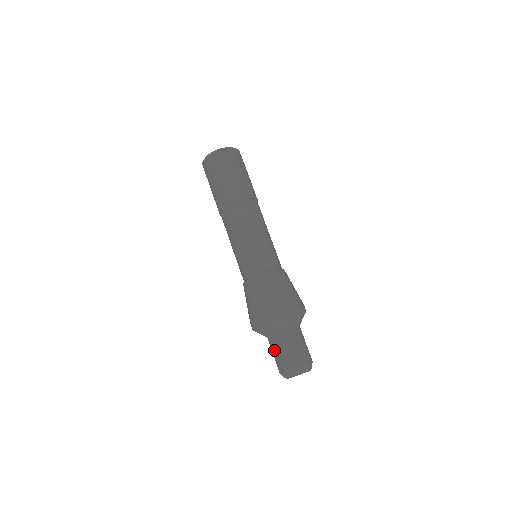
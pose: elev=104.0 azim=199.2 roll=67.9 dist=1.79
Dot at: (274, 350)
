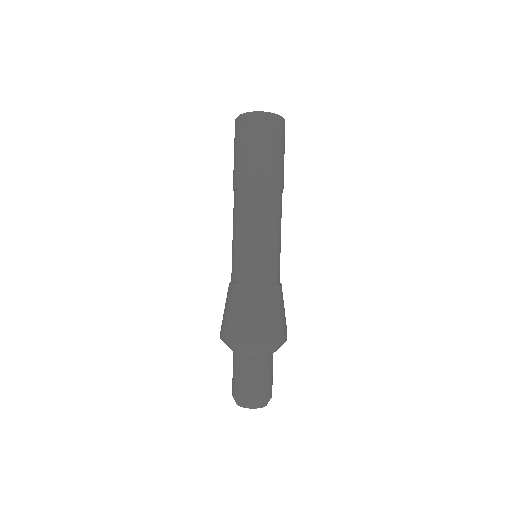
Dot at: (233, 369)
